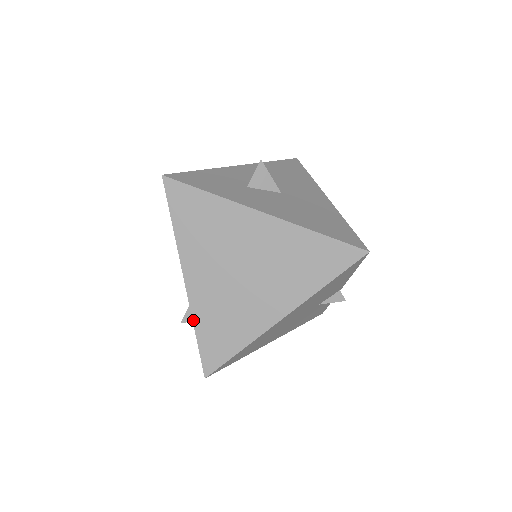
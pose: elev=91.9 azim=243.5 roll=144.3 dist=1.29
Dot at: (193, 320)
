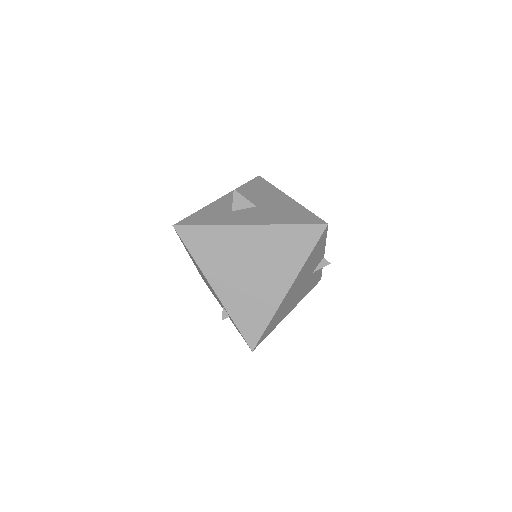
Dot at: (229, 315)
